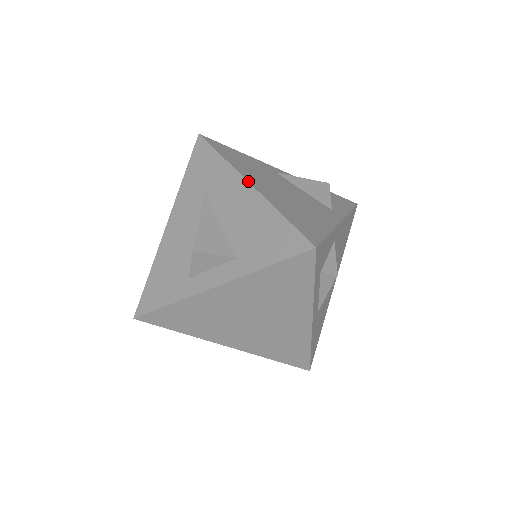
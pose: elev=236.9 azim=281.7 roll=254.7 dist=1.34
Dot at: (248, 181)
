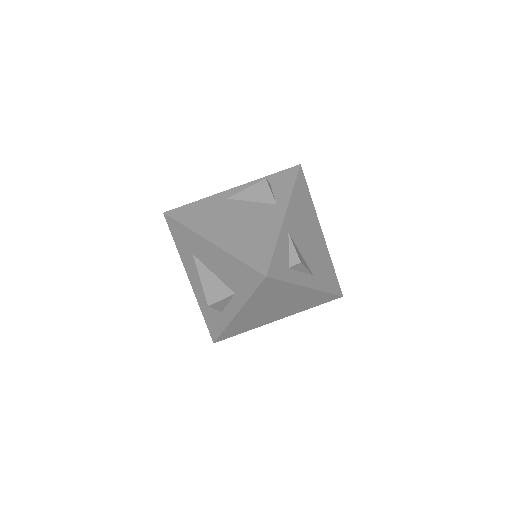
Dot at: (208, 240)
